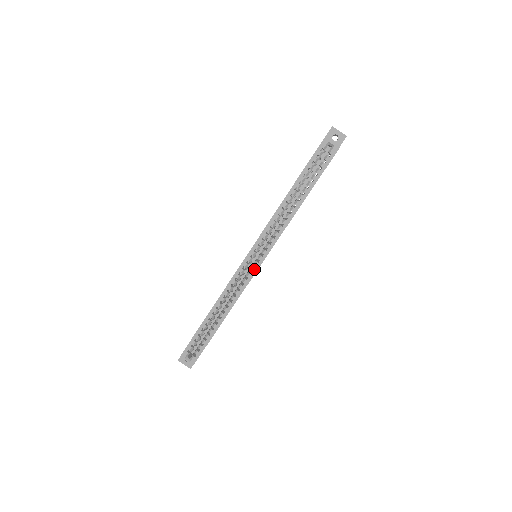
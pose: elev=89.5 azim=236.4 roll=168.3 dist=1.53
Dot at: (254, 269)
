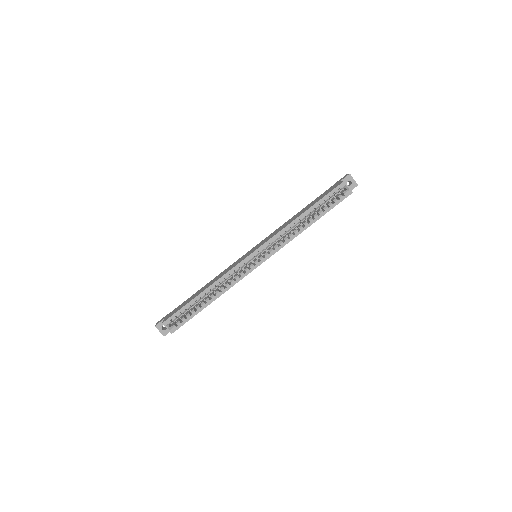
Dot at: (254, 266)
